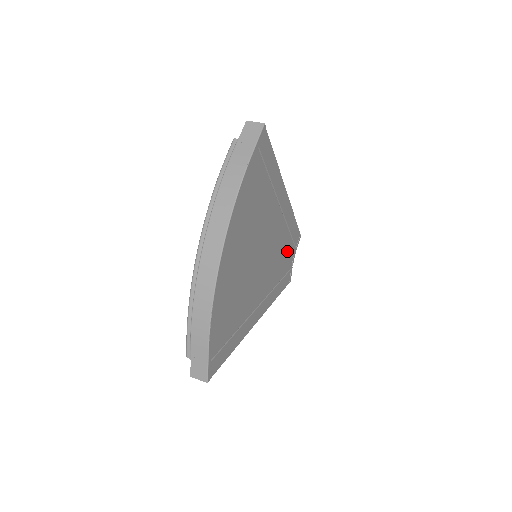
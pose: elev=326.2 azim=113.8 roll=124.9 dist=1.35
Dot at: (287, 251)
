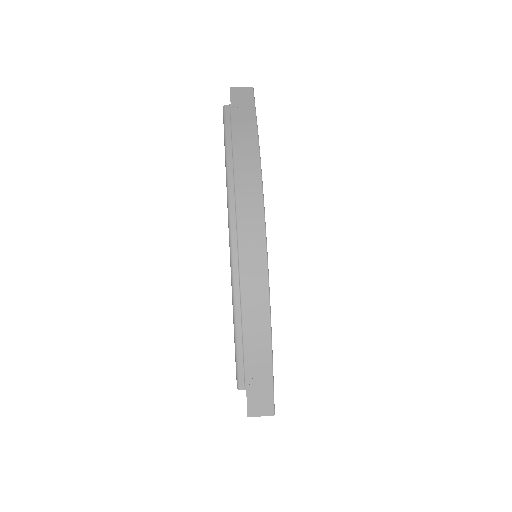
Dot at: occluded
